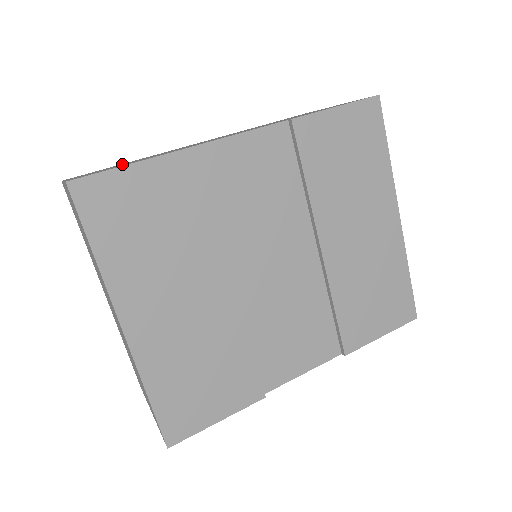
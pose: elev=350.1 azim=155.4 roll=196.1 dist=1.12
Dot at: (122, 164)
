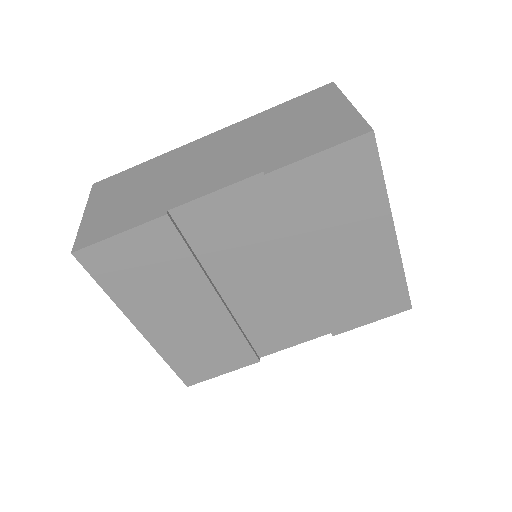
Dot at: (132, 184)
